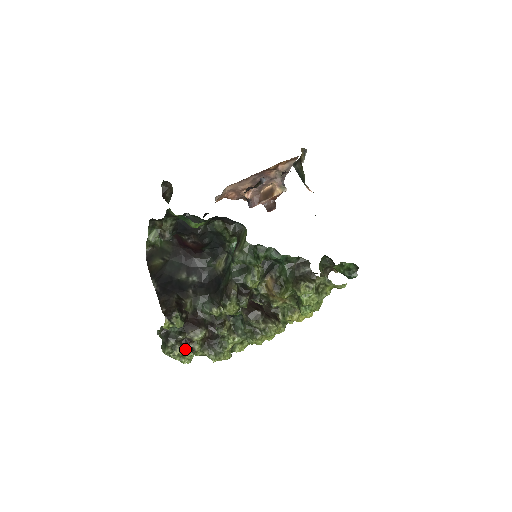
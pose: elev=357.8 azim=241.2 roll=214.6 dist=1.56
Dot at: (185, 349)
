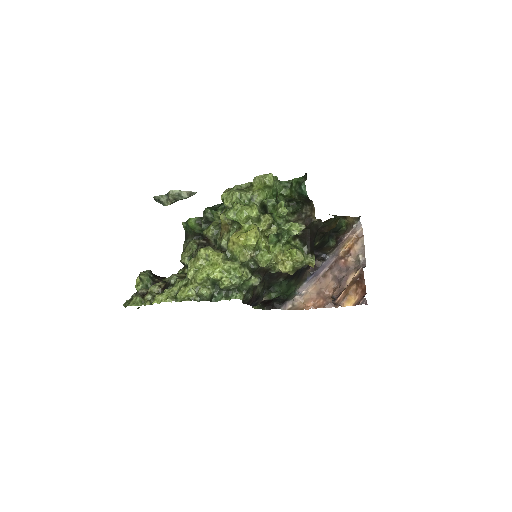
Dot at: (137, 295)
